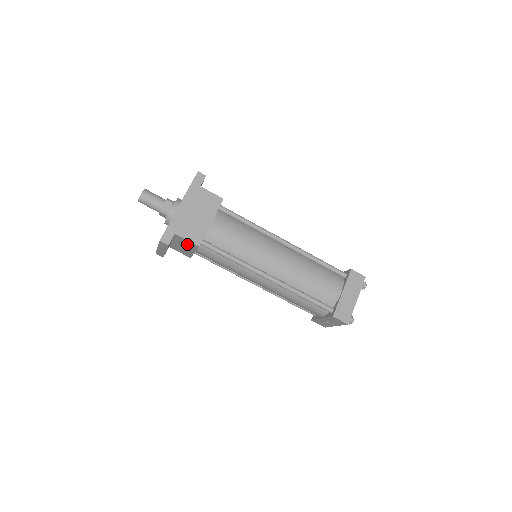
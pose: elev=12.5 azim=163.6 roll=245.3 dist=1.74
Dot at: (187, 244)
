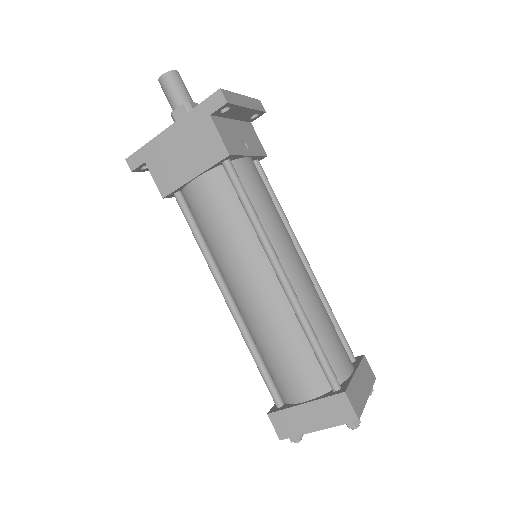
Dot at: occluded
